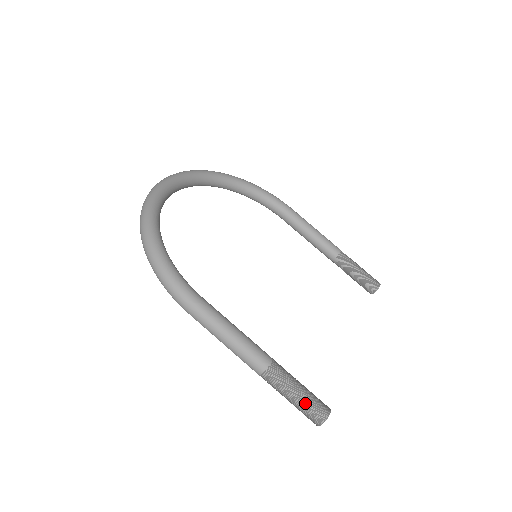
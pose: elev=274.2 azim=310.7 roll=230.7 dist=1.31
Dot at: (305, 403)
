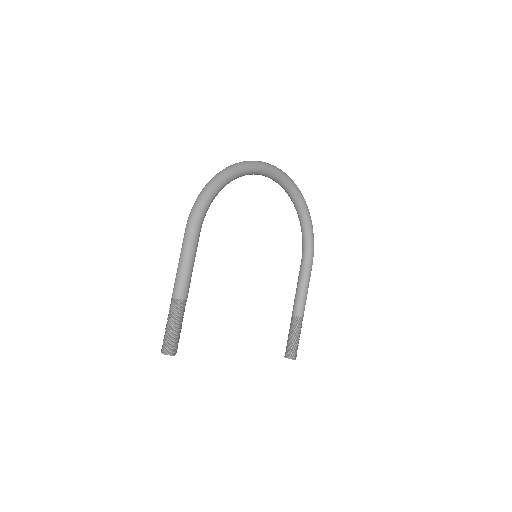
Dot at: (170, 335)
